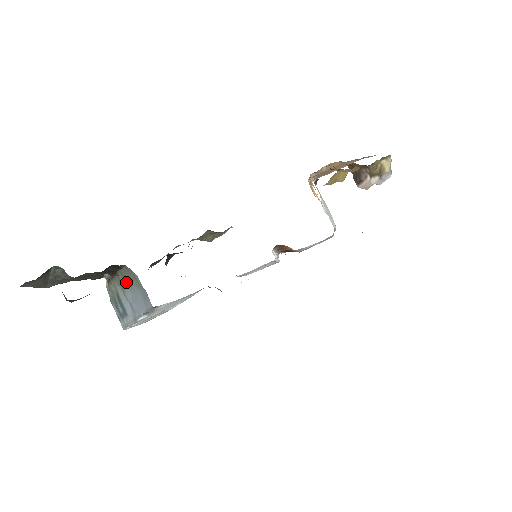
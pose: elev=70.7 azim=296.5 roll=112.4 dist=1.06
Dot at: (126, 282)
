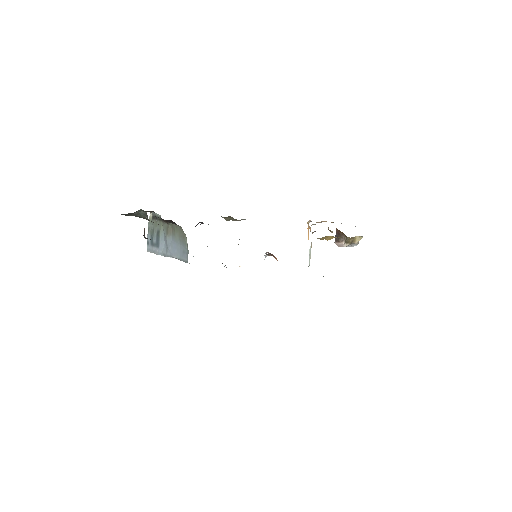
Dot at: (172, 232)
